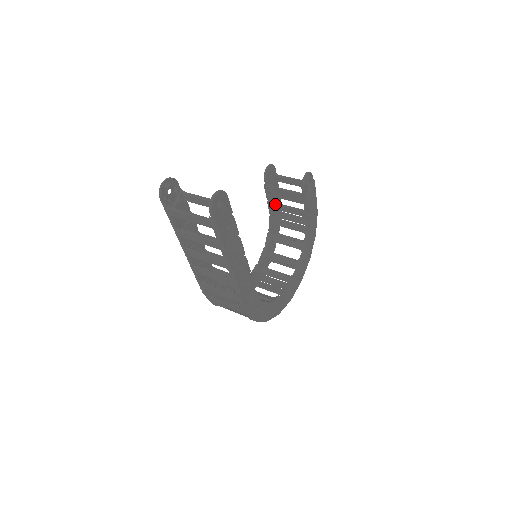
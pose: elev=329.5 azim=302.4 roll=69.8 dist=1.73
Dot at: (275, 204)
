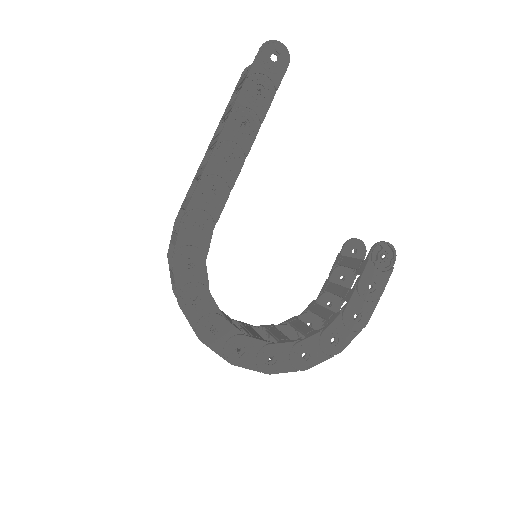
Dot at: (331, 282)
